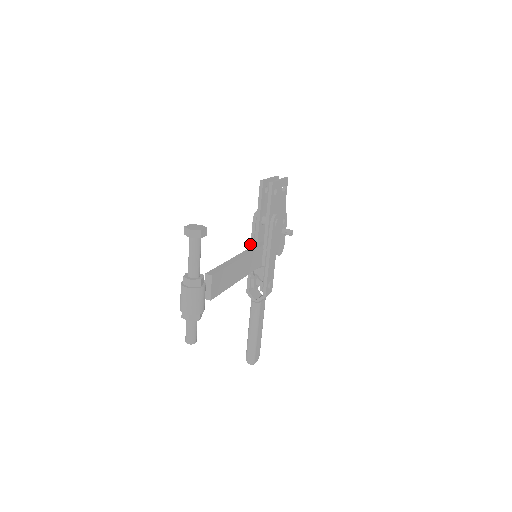
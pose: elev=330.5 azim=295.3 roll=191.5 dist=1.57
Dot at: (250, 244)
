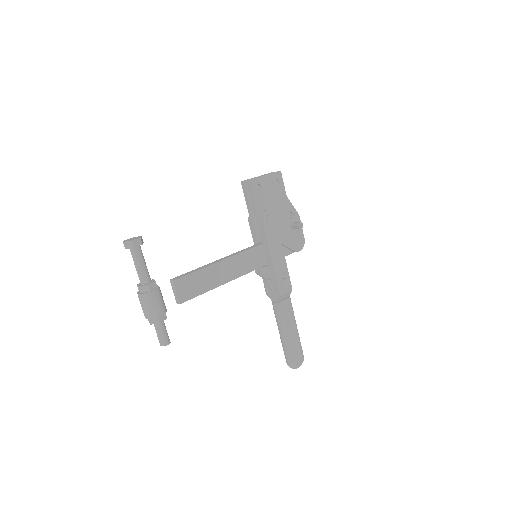
Dot at: occluded
